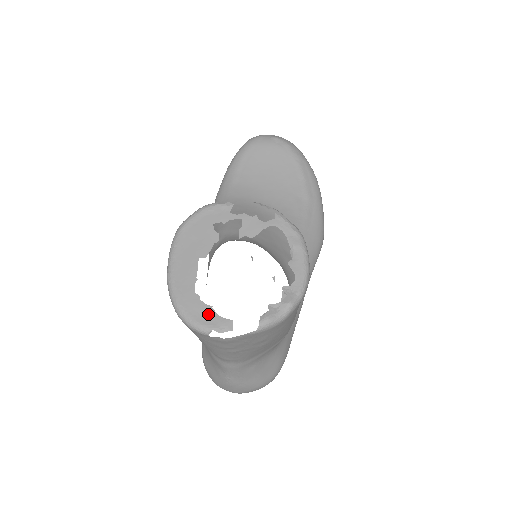
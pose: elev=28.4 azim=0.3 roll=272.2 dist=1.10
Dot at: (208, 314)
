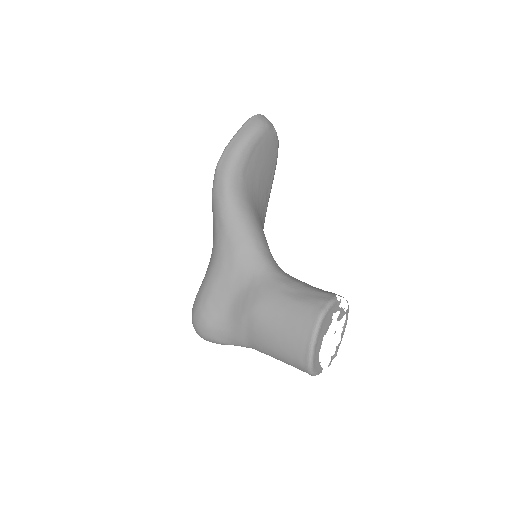
Dot at: (319, 367)
